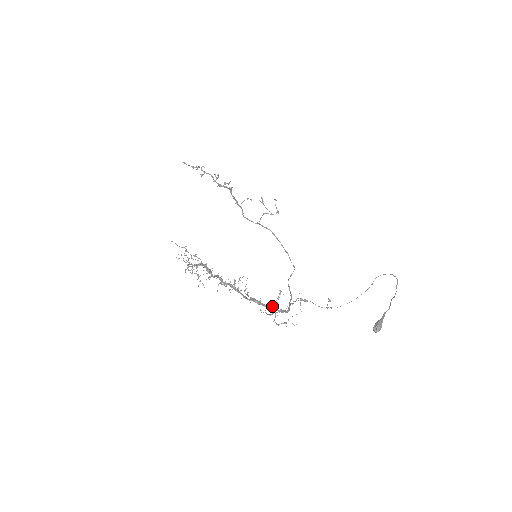
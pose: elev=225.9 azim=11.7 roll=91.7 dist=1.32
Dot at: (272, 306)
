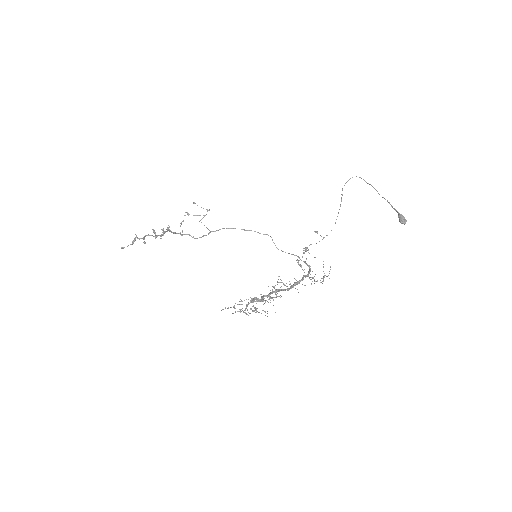
Dot at: (304, 275)
